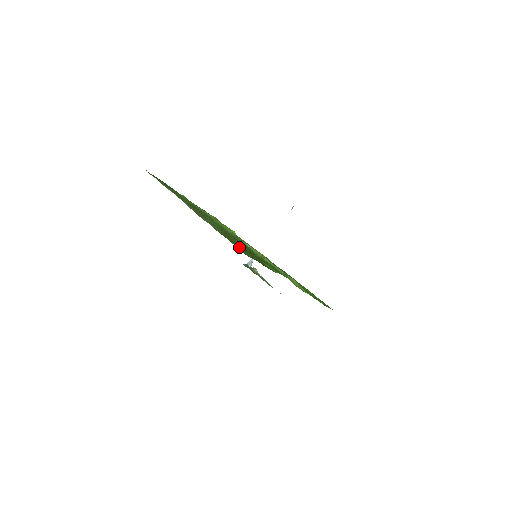
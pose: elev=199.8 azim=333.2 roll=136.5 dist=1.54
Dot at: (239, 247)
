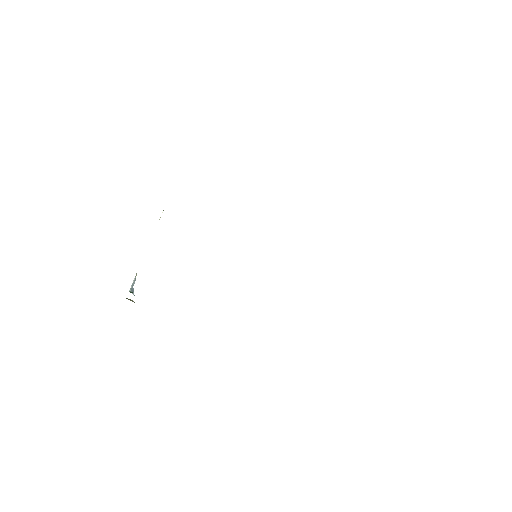
Dot at: occluded
